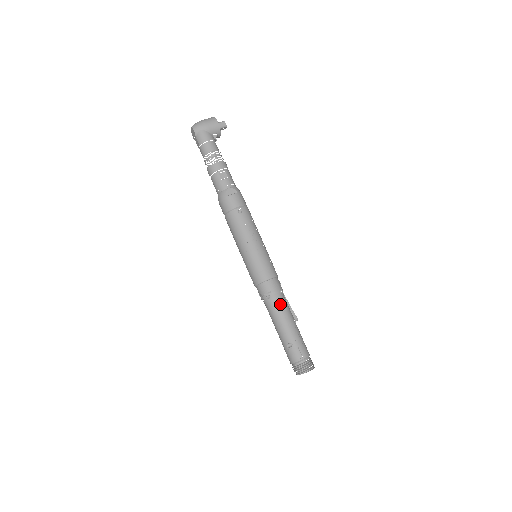
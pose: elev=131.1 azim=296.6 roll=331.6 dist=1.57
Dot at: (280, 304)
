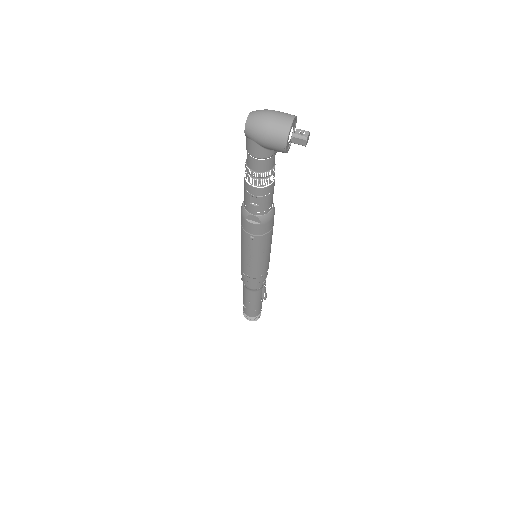
Dot at: (251, 293)
